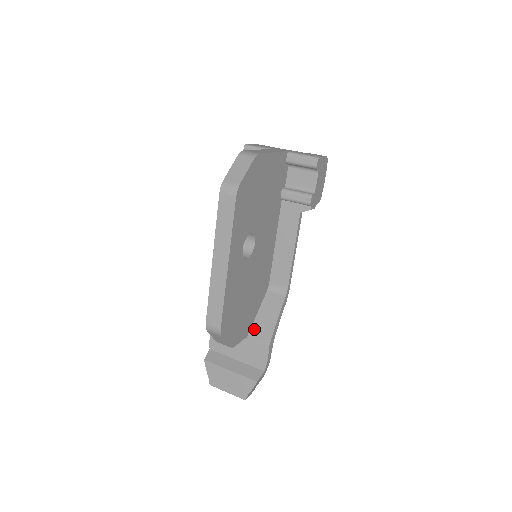
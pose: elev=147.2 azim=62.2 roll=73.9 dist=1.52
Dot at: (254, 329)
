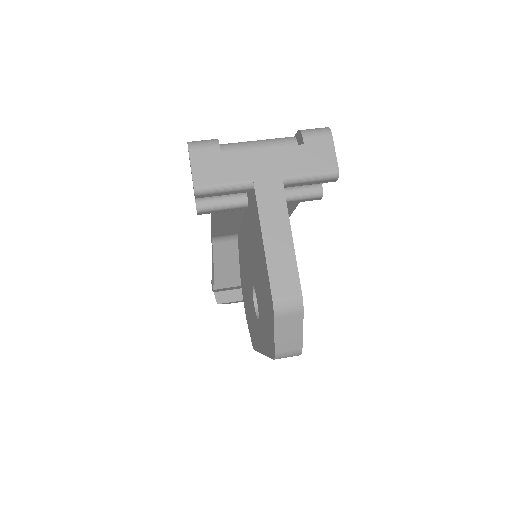
Dot at: occluded
